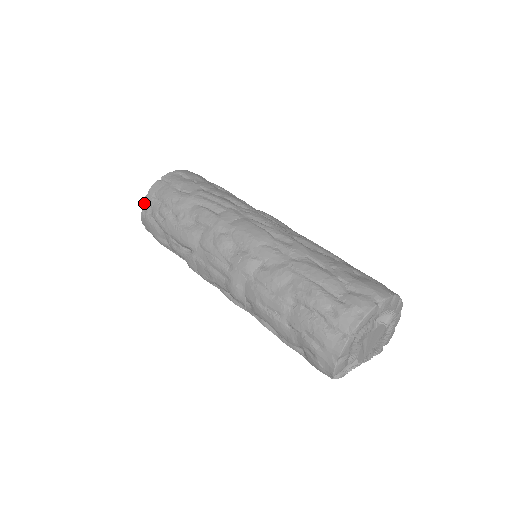
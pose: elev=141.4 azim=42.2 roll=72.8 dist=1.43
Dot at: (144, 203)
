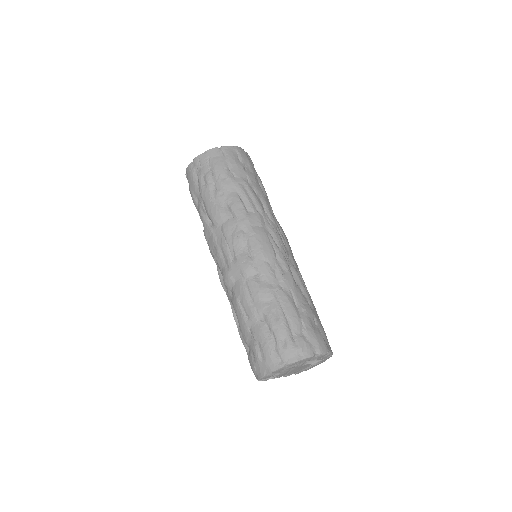
Dot at: (197, 158)
